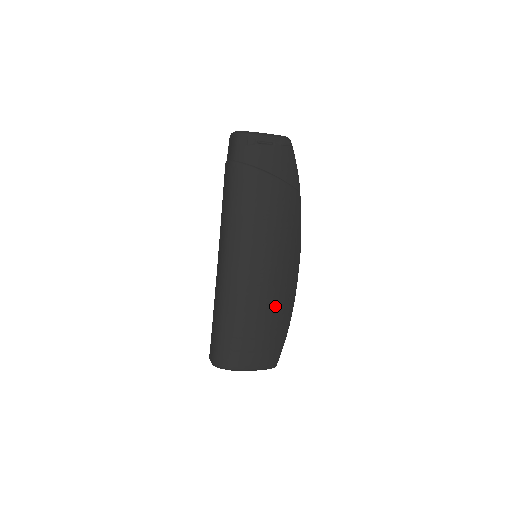
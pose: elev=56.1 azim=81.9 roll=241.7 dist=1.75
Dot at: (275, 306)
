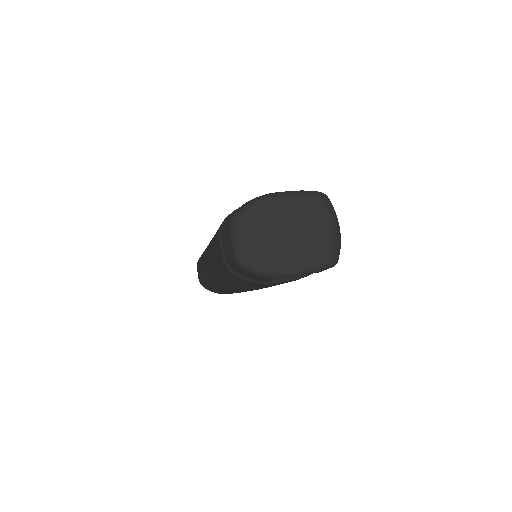
Dot at: occluded
